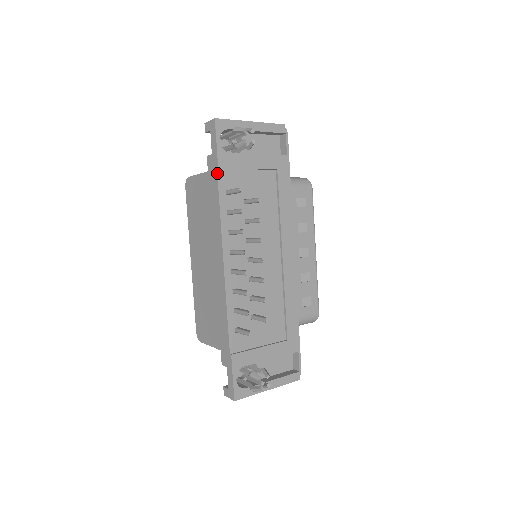
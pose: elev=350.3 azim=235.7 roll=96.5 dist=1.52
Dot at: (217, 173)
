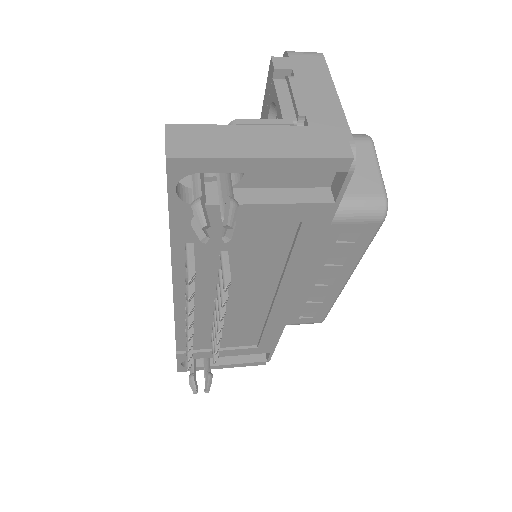
Dot at: (169, 225)
